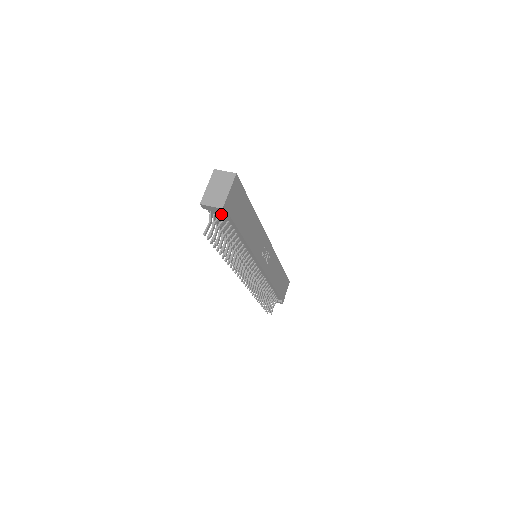
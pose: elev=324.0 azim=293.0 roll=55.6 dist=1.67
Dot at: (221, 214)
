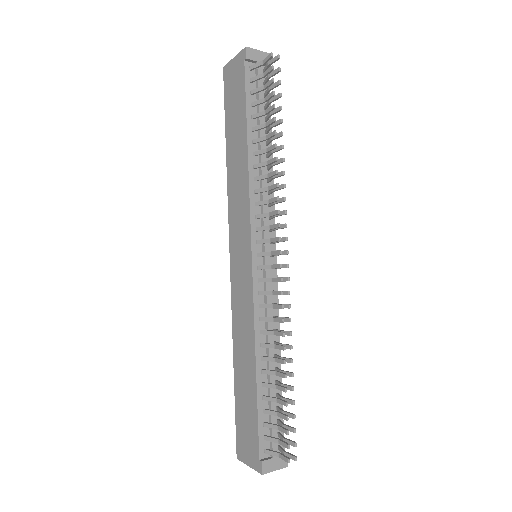
Dot at: (265, 68)
